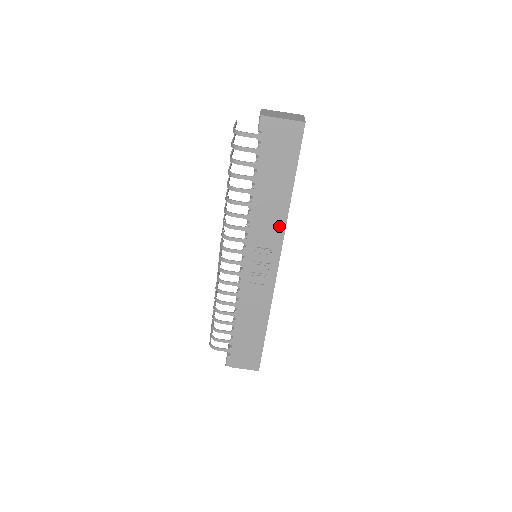
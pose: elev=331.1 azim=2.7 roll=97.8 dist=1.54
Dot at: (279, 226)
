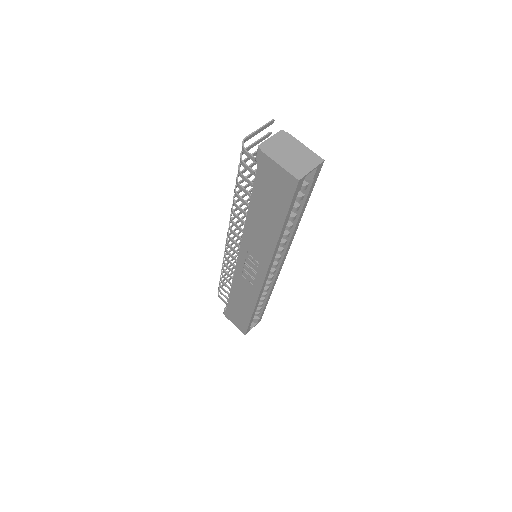
Dot at: (267, 252)
